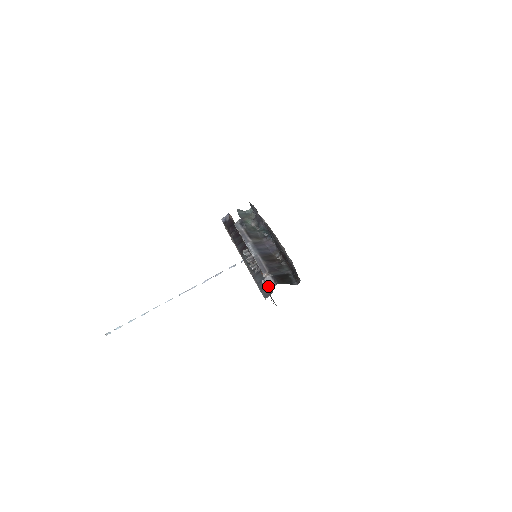
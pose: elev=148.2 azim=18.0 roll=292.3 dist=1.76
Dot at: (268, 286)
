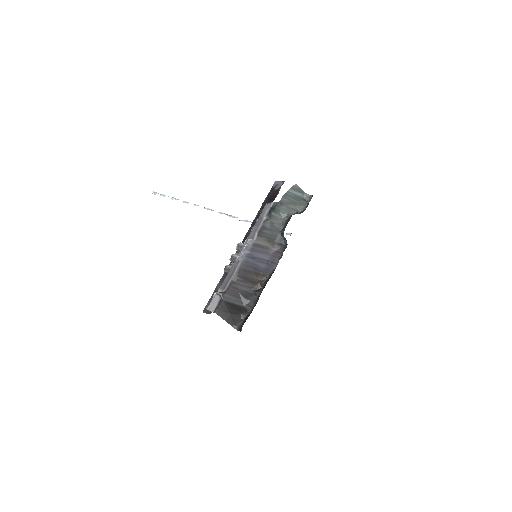
Dot at: (208, 305)
